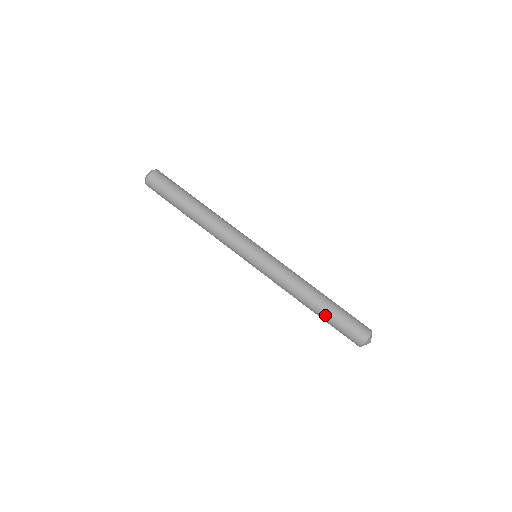
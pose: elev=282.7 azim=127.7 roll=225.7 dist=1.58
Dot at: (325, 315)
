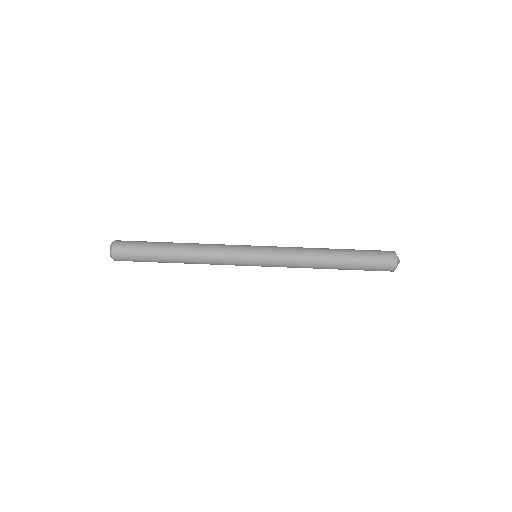
Dot at: (349, 267)
